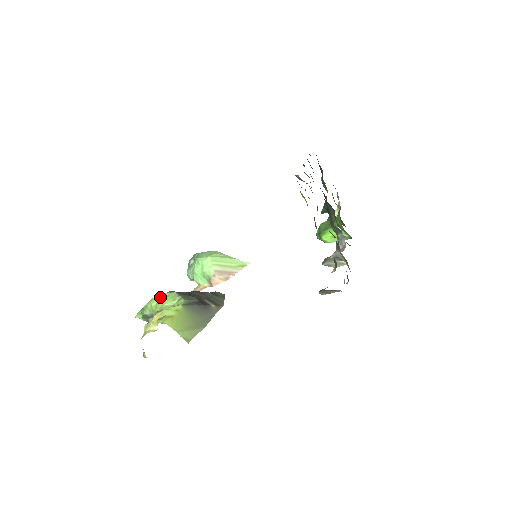
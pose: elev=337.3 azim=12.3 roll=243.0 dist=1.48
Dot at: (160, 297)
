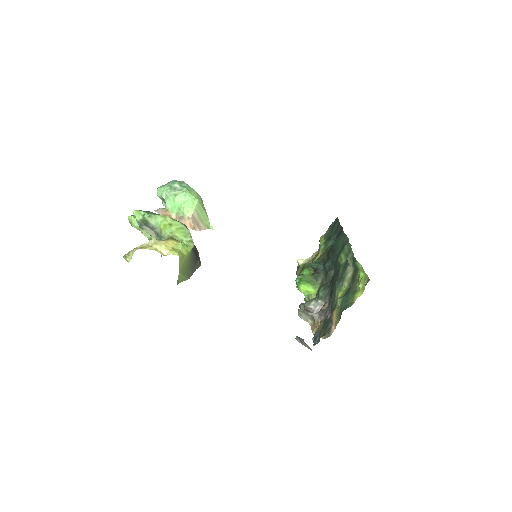
Dot at: (174, 222)
